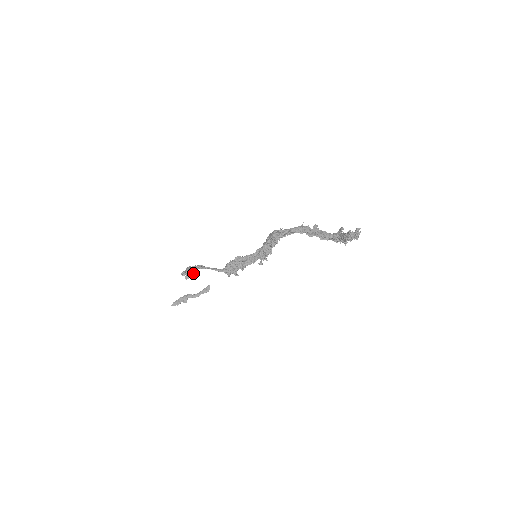
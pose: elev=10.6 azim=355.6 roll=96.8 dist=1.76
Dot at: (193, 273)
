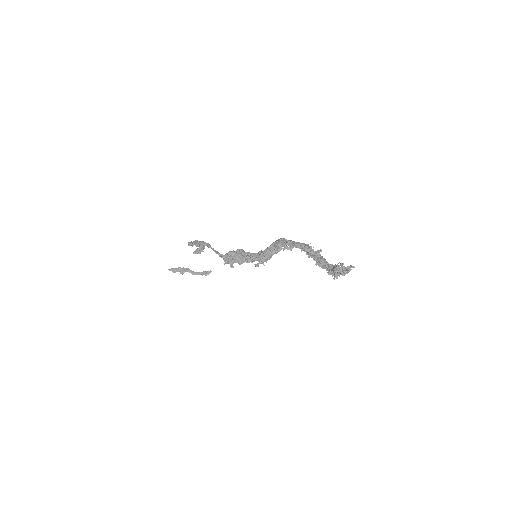
Dot at: (200, 249)
